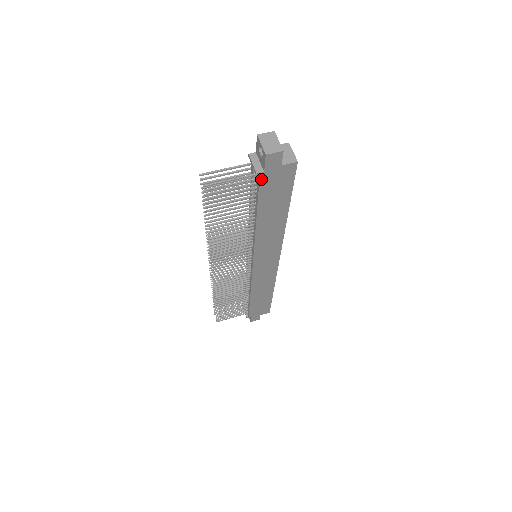
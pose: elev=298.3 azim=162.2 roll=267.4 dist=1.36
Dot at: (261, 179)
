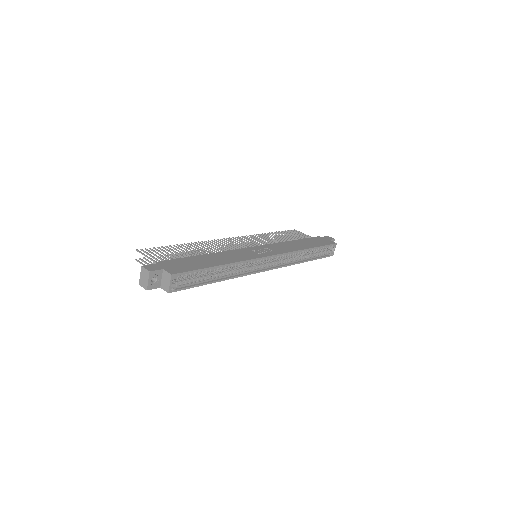
Dot at: occluded
